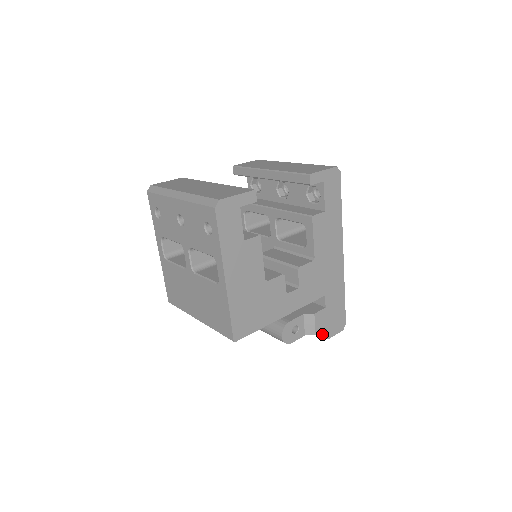
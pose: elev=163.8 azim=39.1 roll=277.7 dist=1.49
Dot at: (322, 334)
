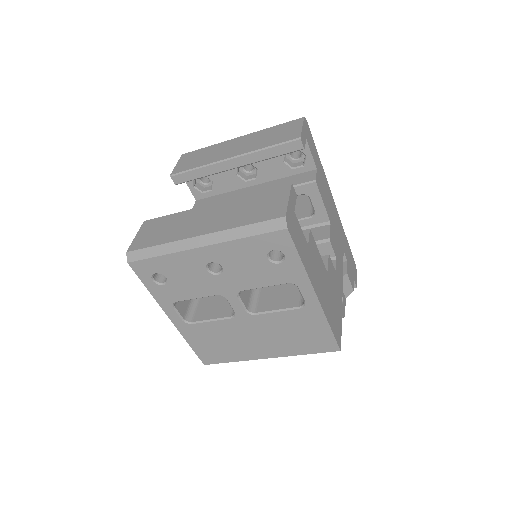
Dot at: occluded
